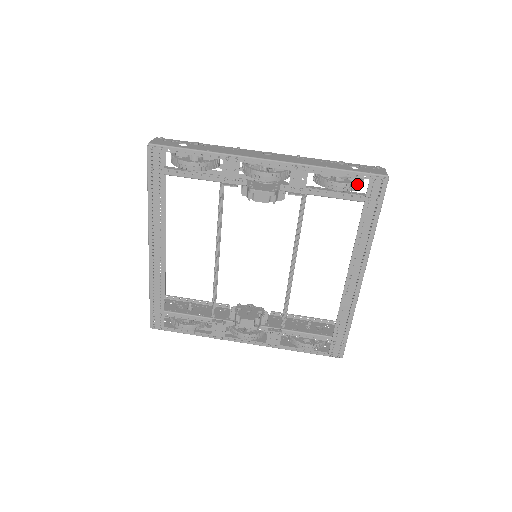
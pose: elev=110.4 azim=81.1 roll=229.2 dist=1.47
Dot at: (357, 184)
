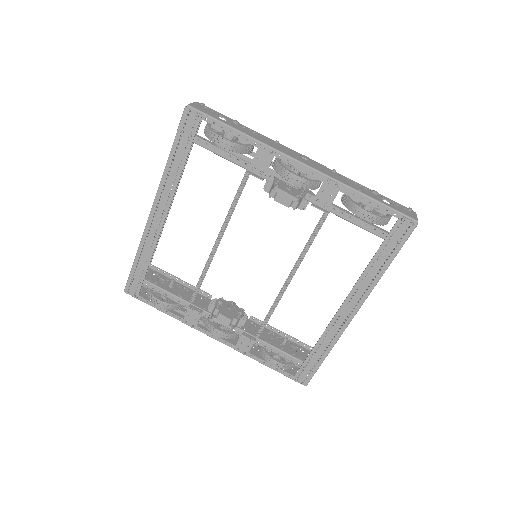
Dot at: (384, 219)
